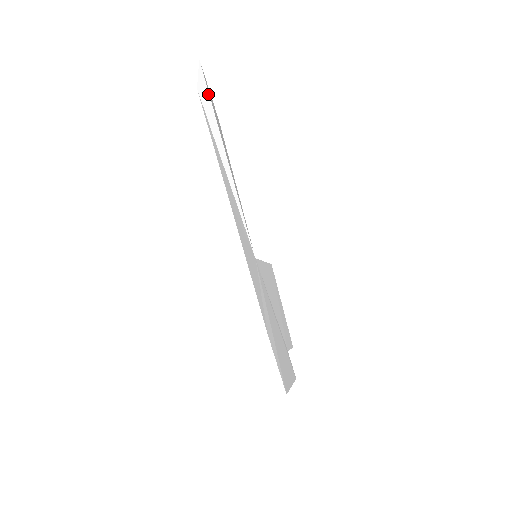
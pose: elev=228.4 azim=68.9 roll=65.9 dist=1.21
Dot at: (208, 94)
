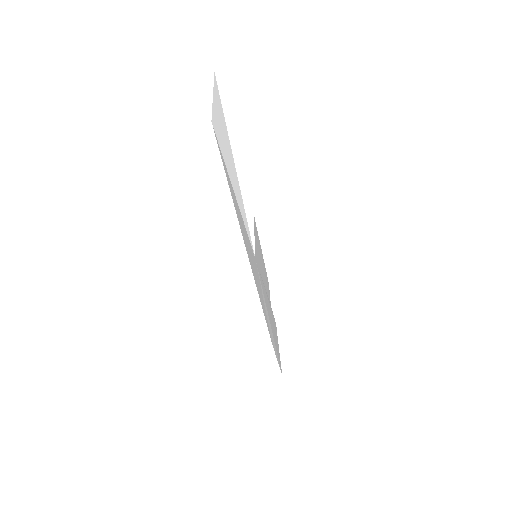
Dot at: (223, 117)
